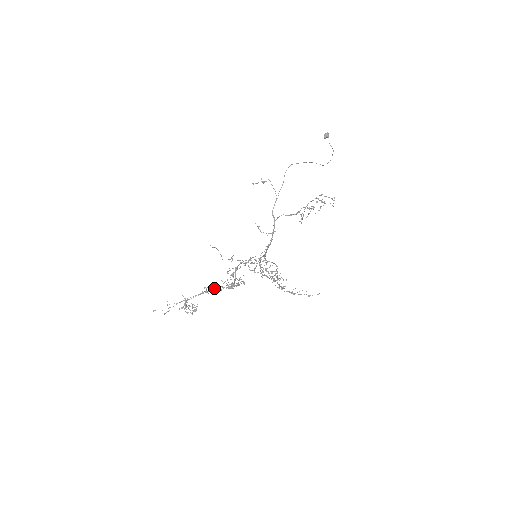
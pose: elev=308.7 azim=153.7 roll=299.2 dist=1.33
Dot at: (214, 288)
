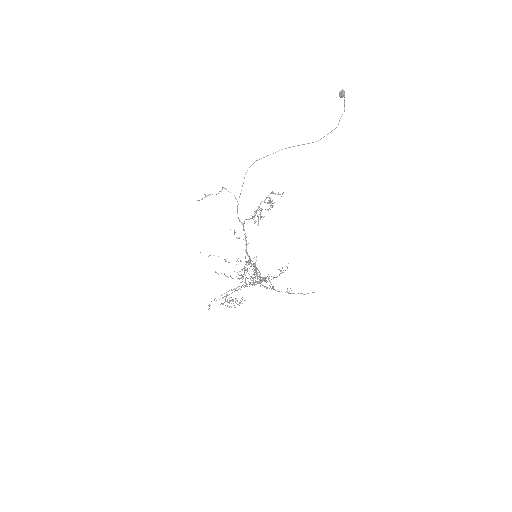
Dot at: (244, 285)
